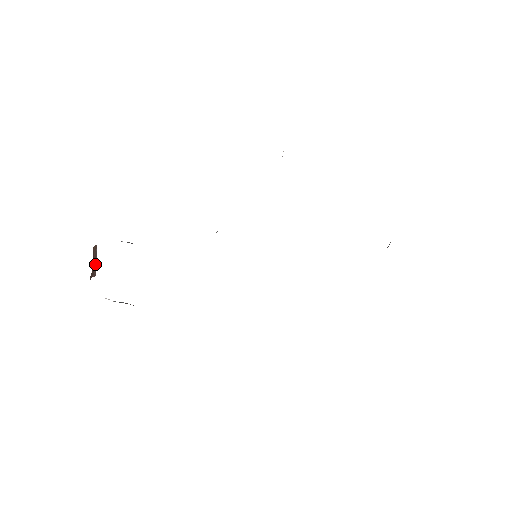
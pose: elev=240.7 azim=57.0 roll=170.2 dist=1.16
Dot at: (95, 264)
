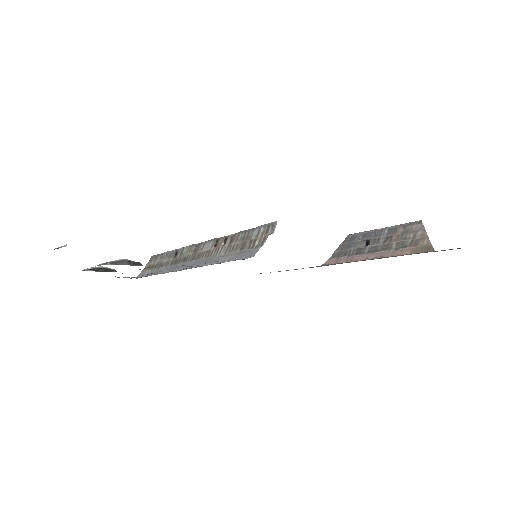
Dot at: occluded
